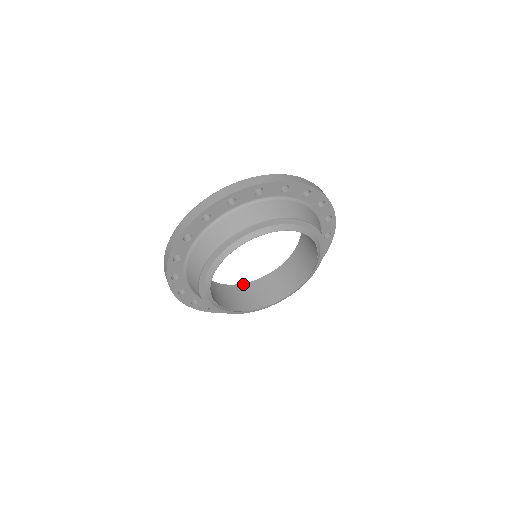
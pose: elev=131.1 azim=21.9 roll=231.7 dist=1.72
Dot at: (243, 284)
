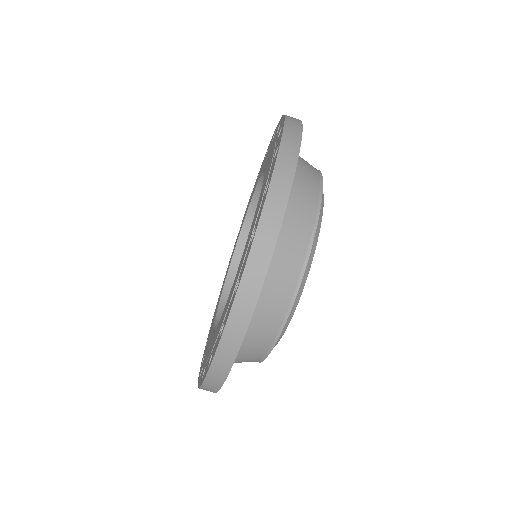
Dot at: (220, 306)
